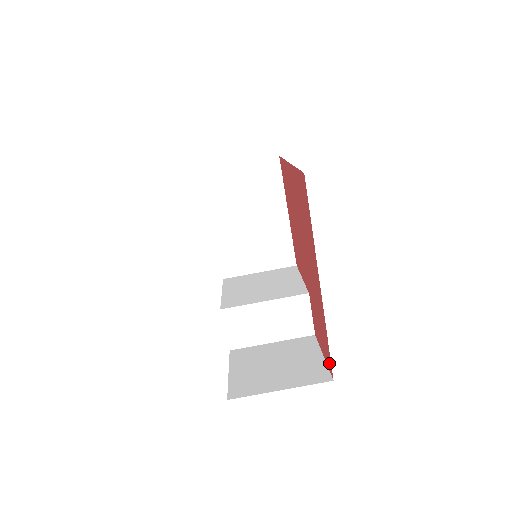
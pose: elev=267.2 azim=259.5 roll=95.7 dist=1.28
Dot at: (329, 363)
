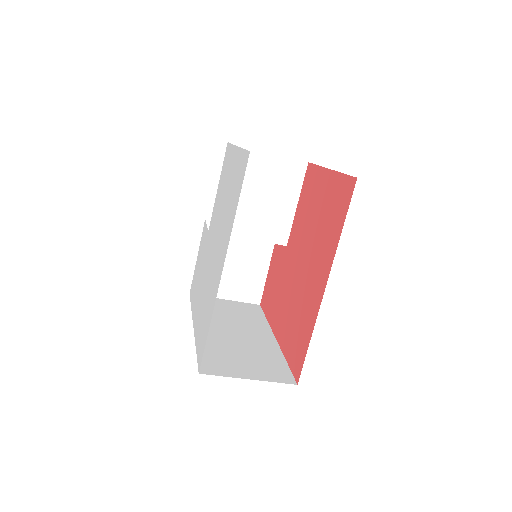
Dot at: (264, 300)
